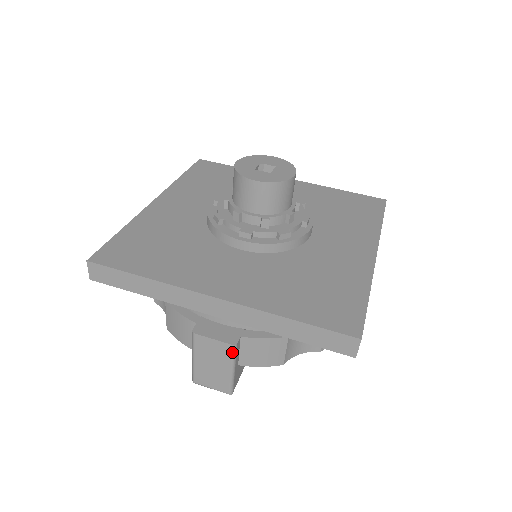
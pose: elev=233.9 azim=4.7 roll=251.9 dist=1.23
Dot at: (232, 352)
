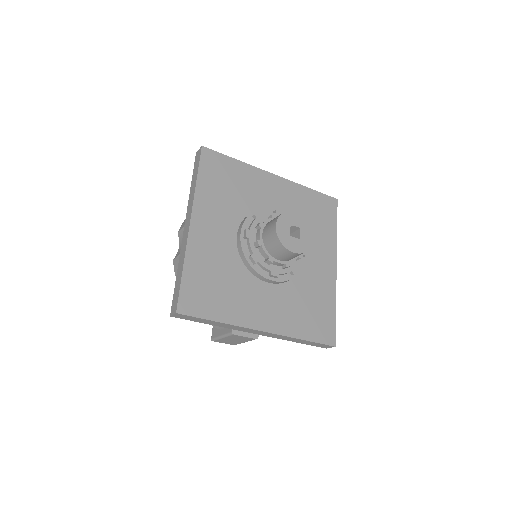
Dot at: occluded
